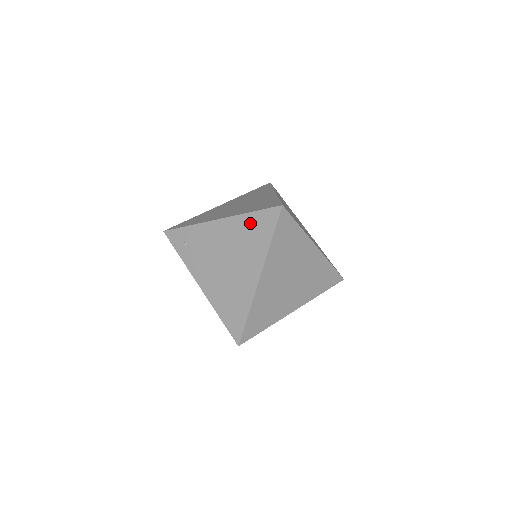
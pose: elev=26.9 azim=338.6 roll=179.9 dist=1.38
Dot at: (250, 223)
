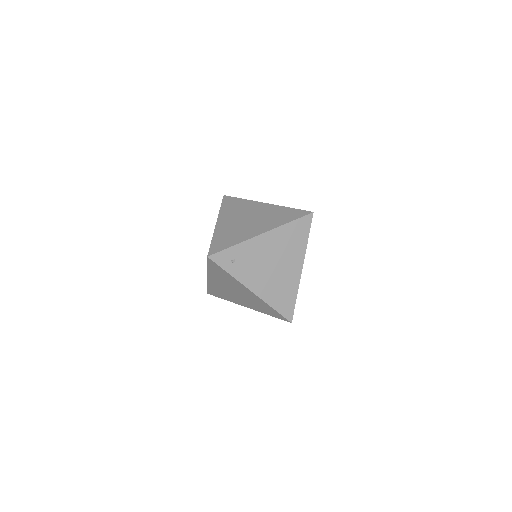
Dot at: (291, 230)
